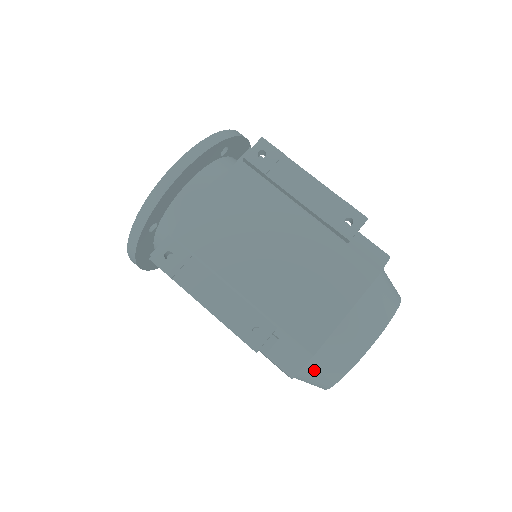
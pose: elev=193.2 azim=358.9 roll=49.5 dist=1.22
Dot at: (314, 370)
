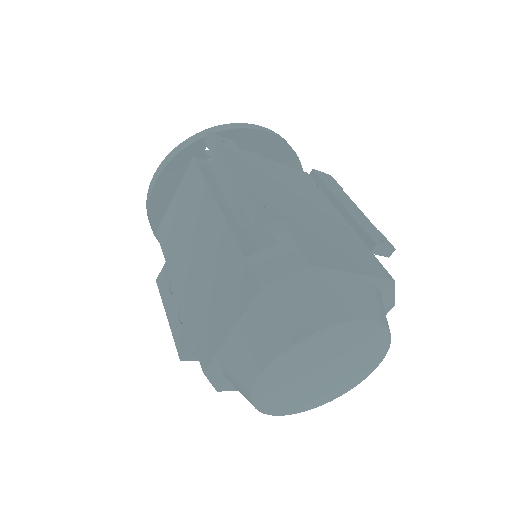
Dot at: (285, 307)
